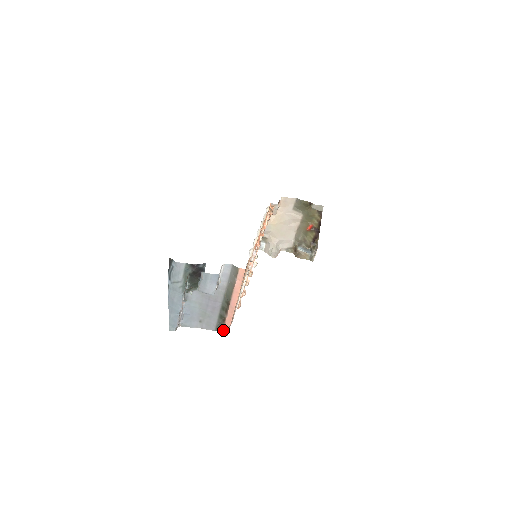
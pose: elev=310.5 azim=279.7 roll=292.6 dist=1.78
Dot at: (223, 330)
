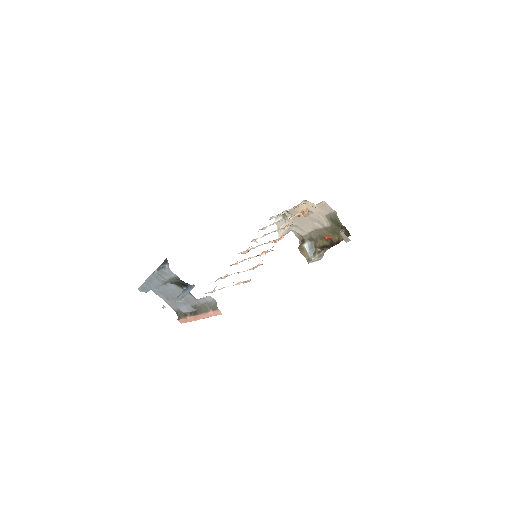
Dot at: (181, 319)
